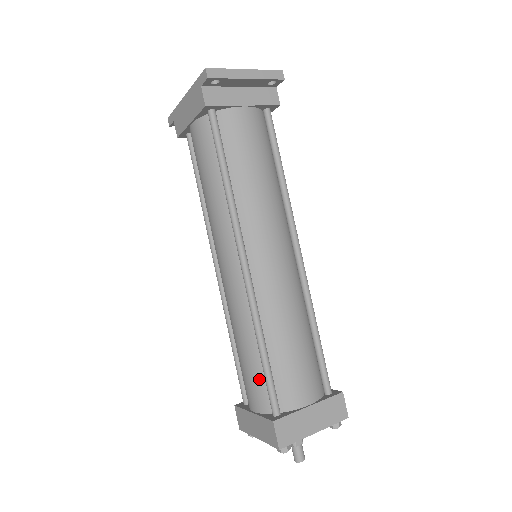
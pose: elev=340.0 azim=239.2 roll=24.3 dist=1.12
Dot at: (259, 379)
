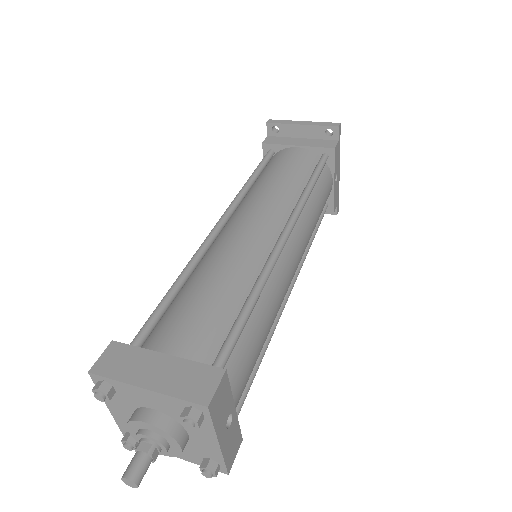
Dot at: occluded
